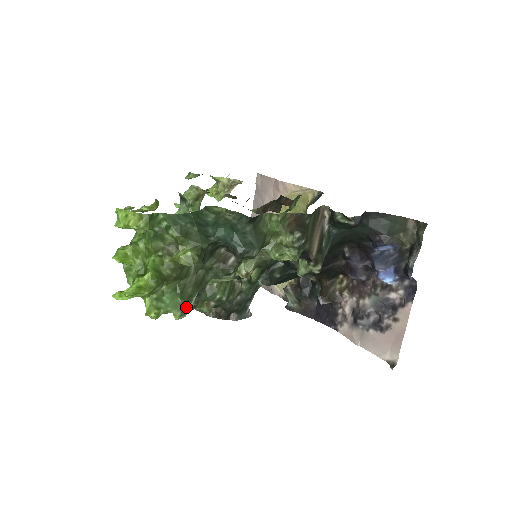
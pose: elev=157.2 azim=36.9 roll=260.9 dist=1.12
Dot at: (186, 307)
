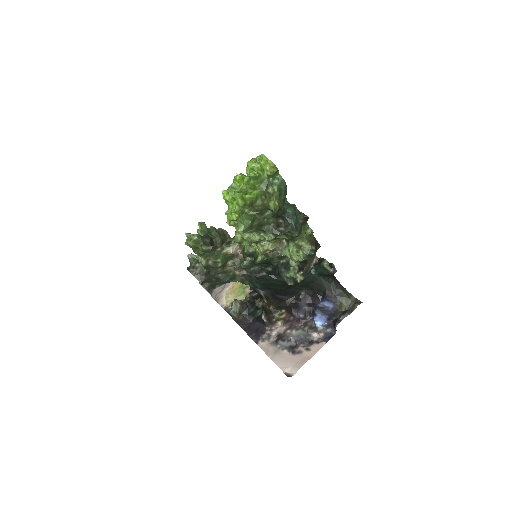
Dot at: (247, 230)
